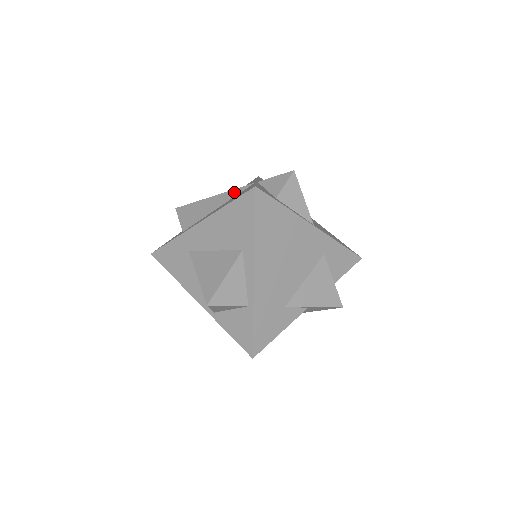
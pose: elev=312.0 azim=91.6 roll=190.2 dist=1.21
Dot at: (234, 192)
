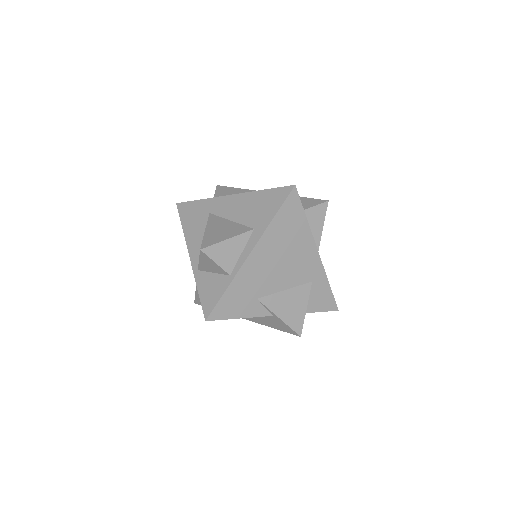
Dot at: occluded
